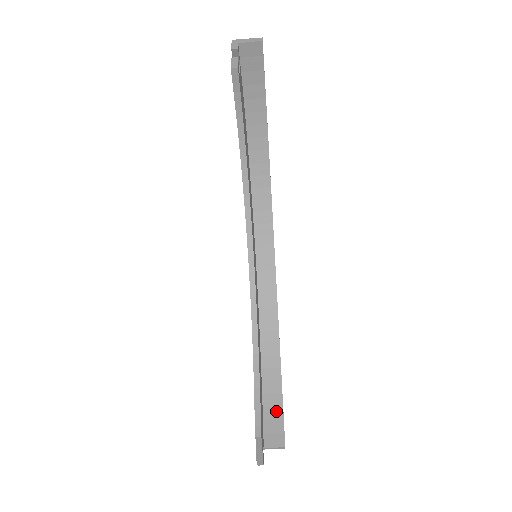
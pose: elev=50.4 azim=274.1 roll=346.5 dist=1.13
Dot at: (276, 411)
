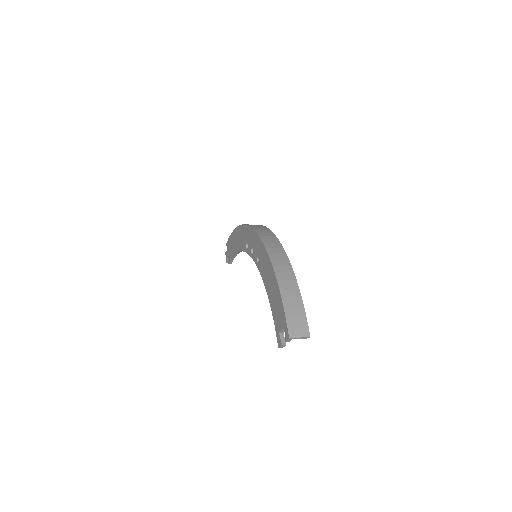
Dot at: occluded
